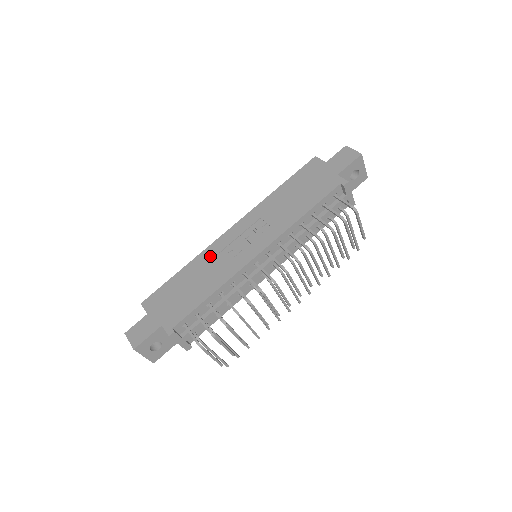
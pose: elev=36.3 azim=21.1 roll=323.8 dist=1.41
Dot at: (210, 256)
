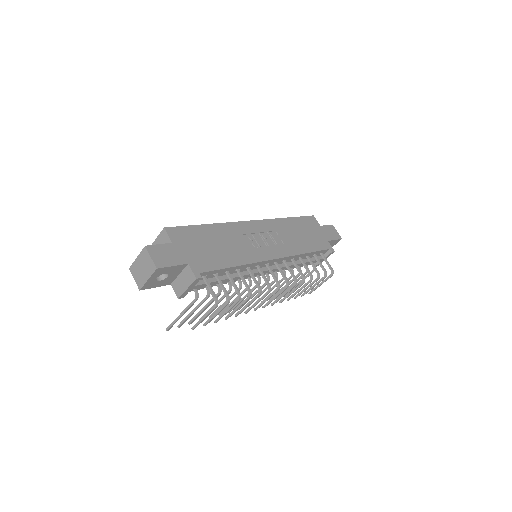
Dot at: (235, 232)
